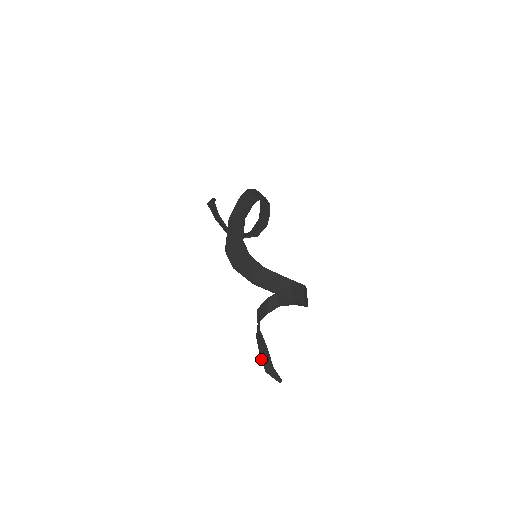
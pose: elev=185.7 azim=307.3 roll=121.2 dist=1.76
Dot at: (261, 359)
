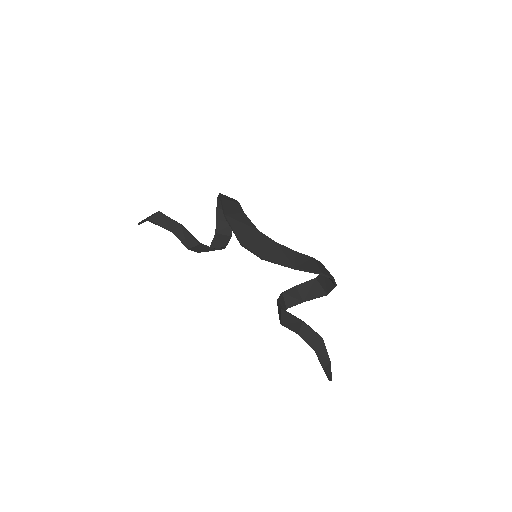
Dot at: (317, 354)
